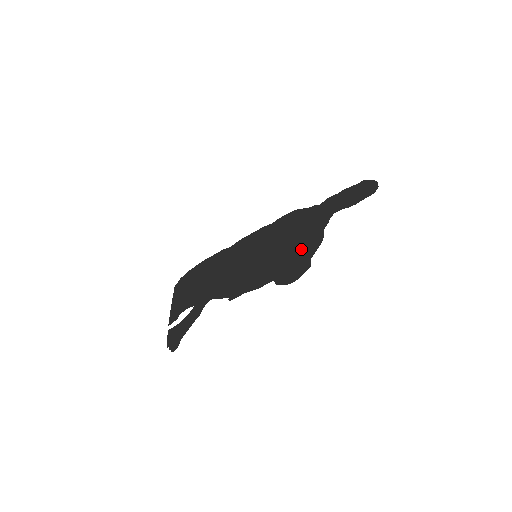
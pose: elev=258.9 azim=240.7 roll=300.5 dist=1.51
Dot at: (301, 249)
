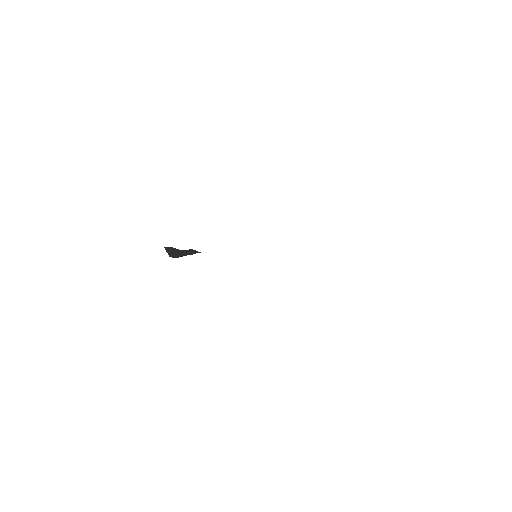
Dot at: occluded
